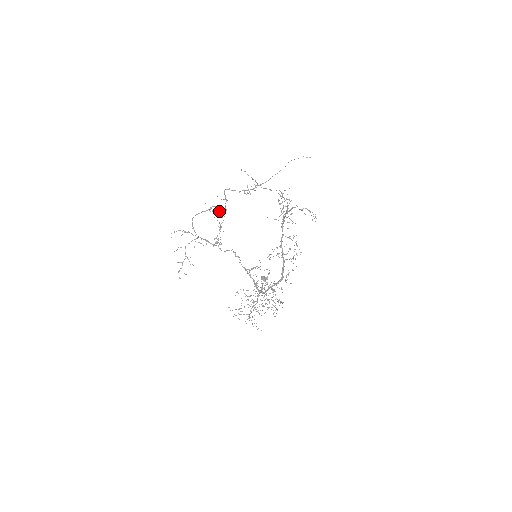
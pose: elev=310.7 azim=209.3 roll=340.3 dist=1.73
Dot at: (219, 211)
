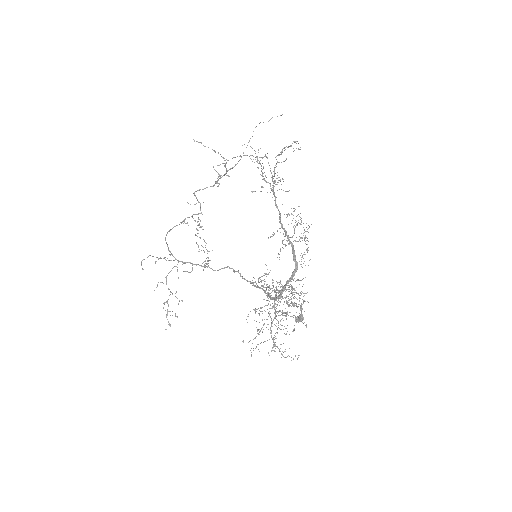
Dot at: occluded
